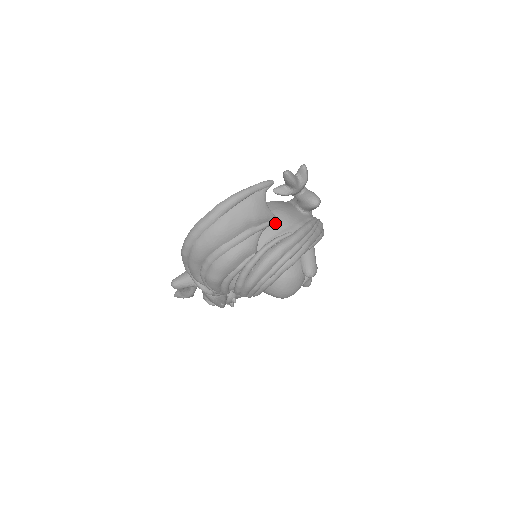
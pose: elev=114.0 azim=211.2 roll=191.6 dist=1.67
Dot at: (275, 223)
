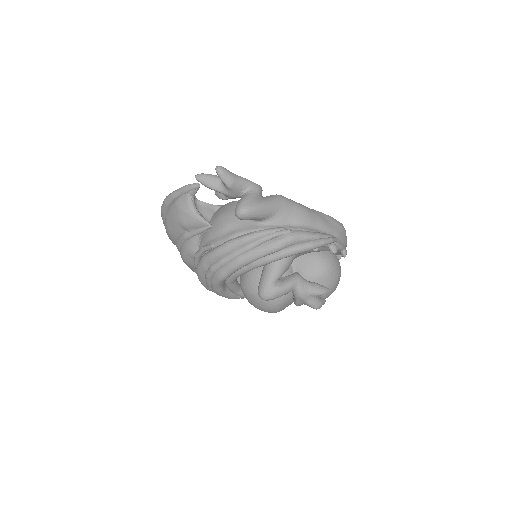
Dot at: (210, 230)
